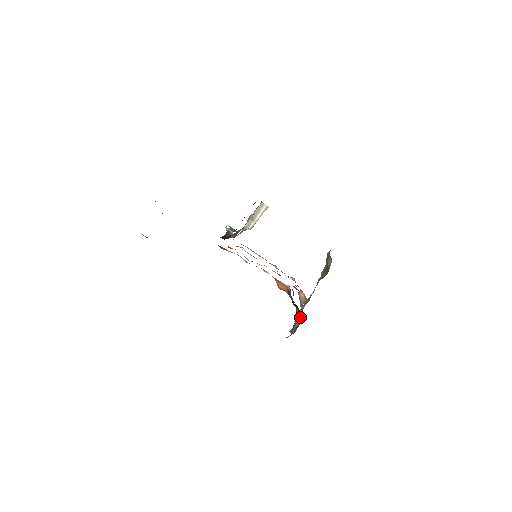
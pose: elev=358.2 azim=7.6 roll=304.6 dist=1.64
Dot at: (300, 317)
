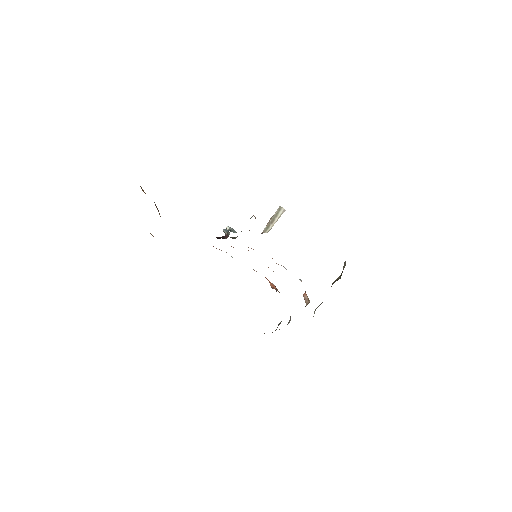
Dot at: occluded
